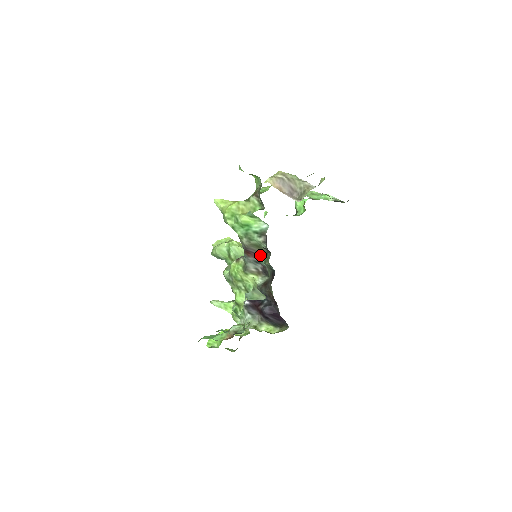
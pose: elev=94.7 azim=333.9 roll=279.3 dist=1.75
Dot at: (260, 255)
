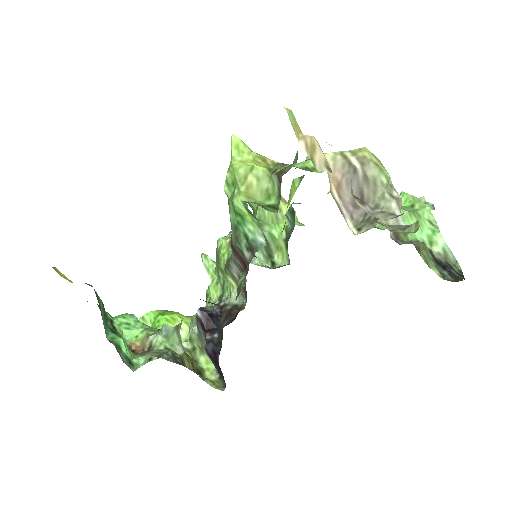
Dot at: (246, 268)
